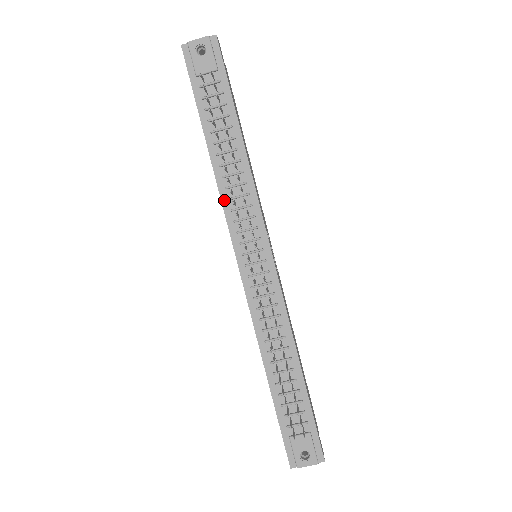
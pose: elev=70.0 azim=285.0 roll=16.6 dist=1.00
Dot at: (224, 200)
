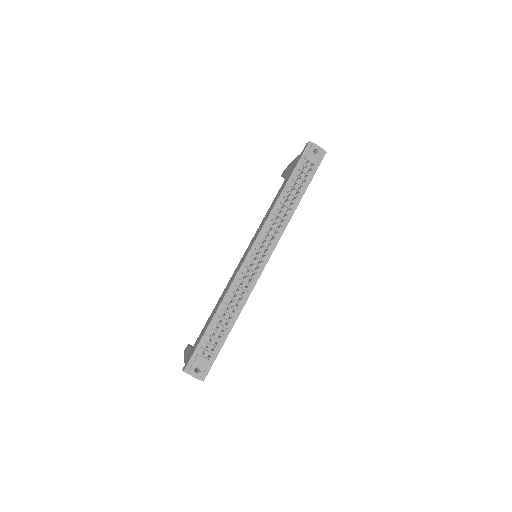
Dot at: (269, 218)
